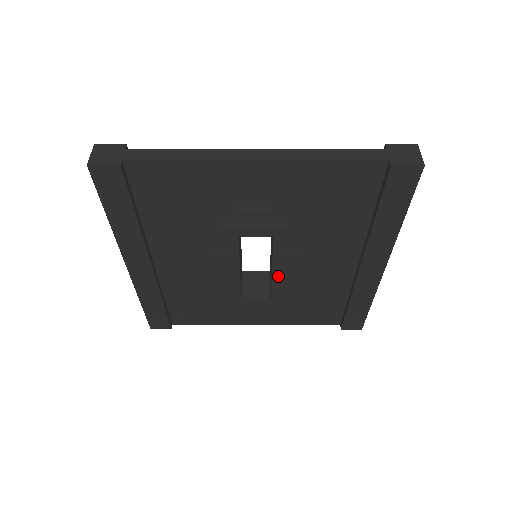
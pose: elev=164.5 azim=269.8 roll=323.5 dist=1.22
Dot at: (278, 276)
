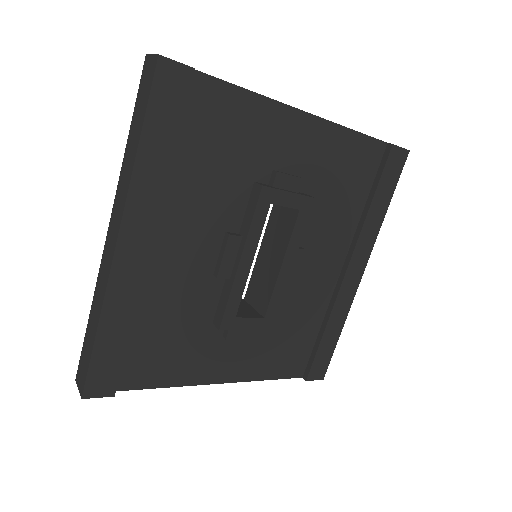
Dot at: (284, 275)
